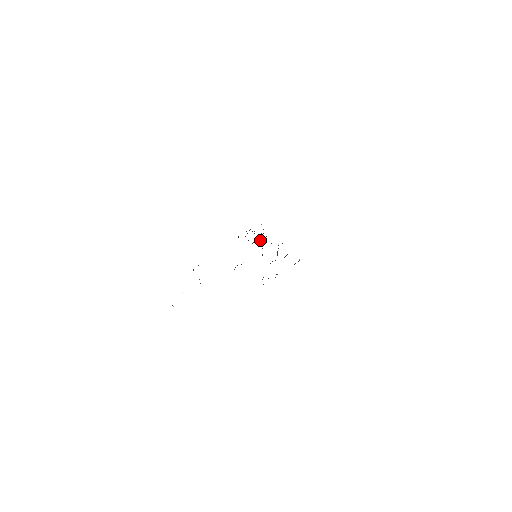
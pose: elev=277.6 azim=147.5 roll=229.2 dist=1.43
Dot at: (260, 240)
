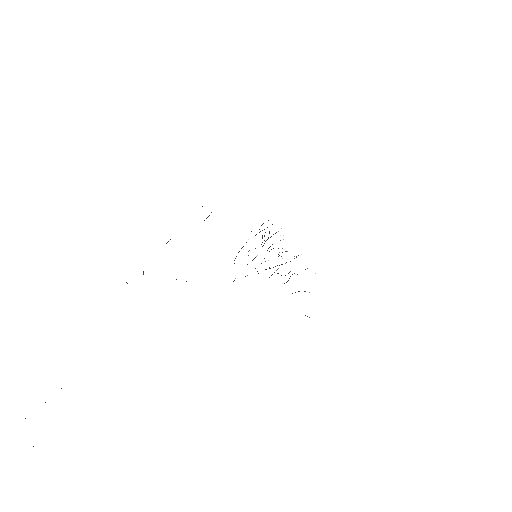
Dot at: occluded
